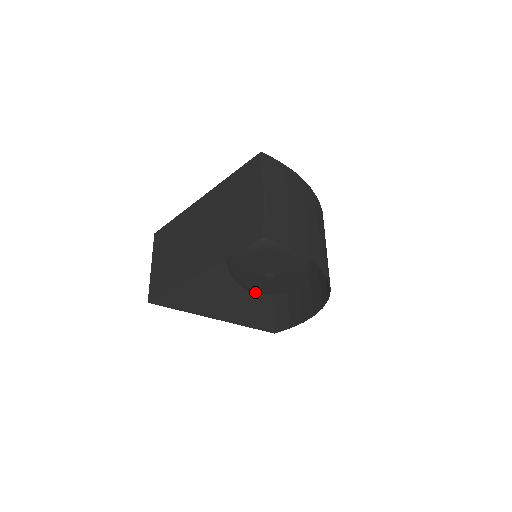
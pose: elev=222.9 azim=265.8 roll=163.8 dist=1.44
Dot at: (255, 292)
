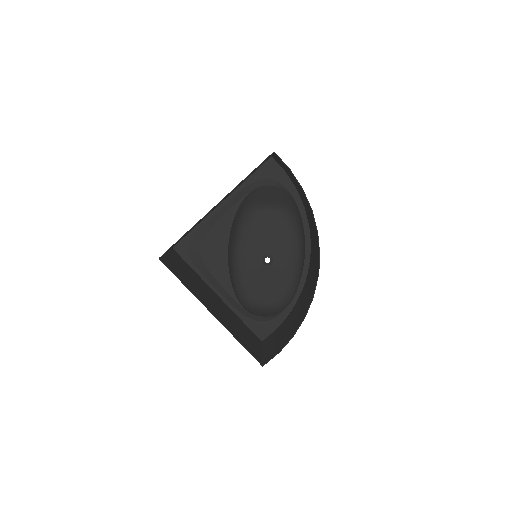
Dot at: (250, 299)
